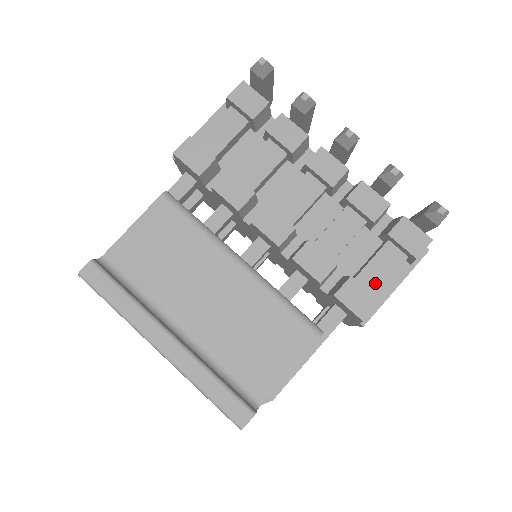
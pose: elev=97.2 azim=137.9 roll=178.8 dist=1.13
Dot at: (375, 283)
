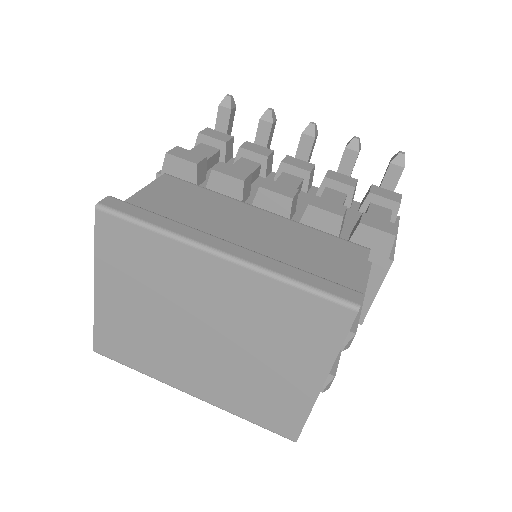
Dot at: occluded
